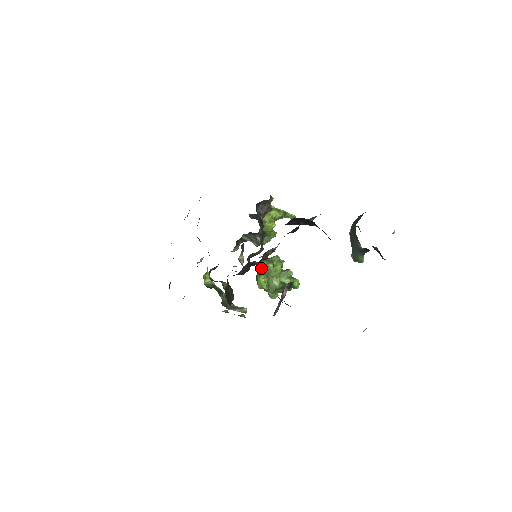
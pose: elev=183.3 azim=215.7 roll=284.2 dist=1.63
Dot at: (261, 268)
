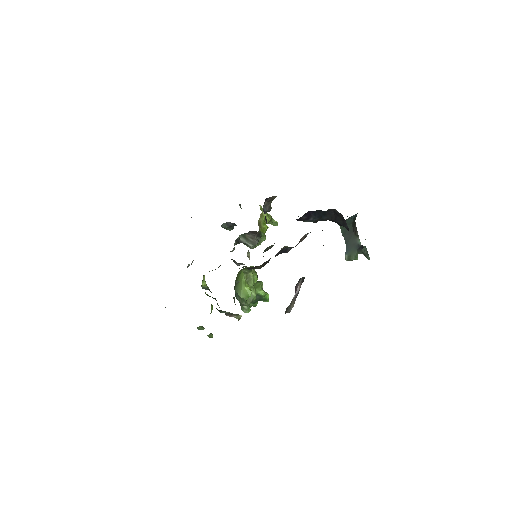
Dot at: (244, 276)
